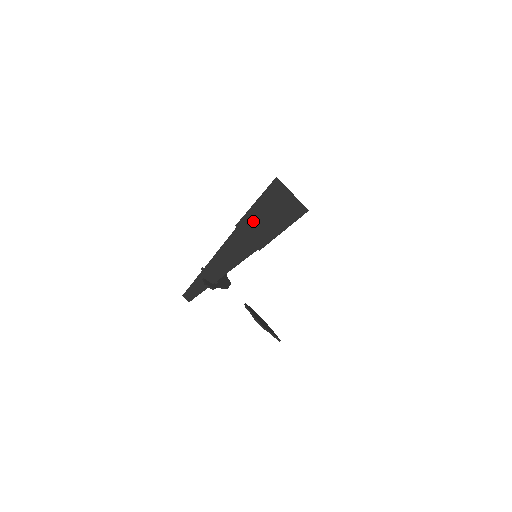
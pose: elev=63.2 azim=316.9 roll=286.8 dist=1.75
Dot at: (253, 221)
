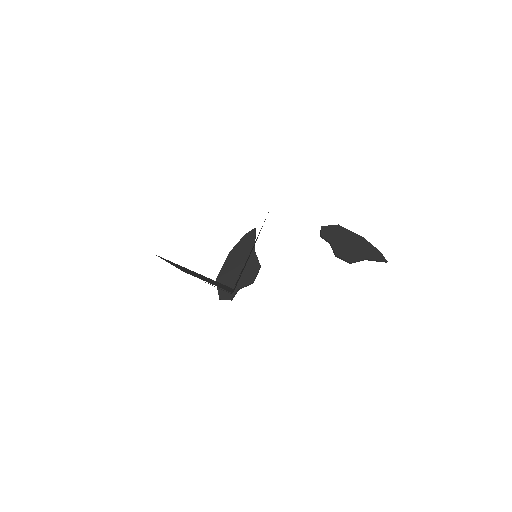
Dot at: occluded
